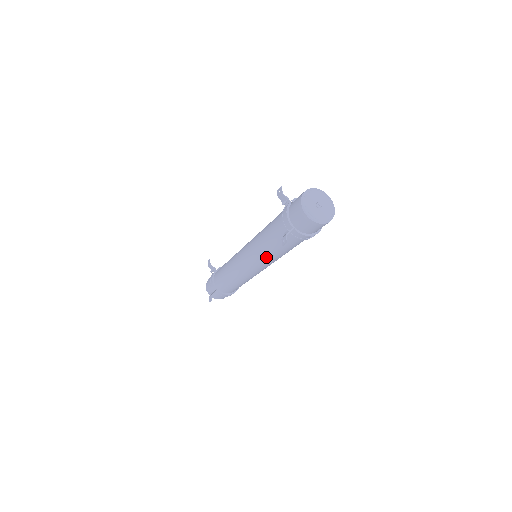
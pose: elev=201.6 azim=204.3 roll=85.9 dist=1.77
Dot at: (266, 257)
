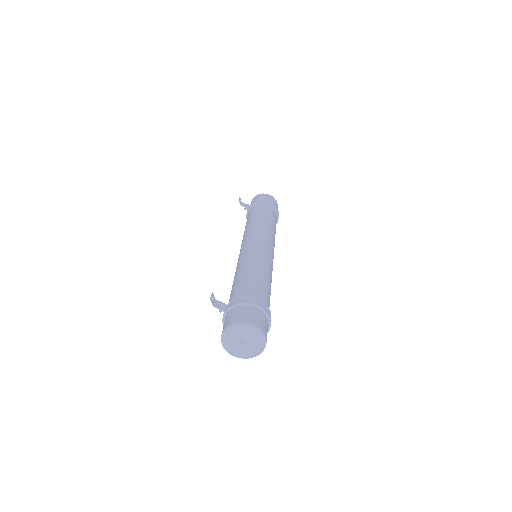
Dot at: occluded
